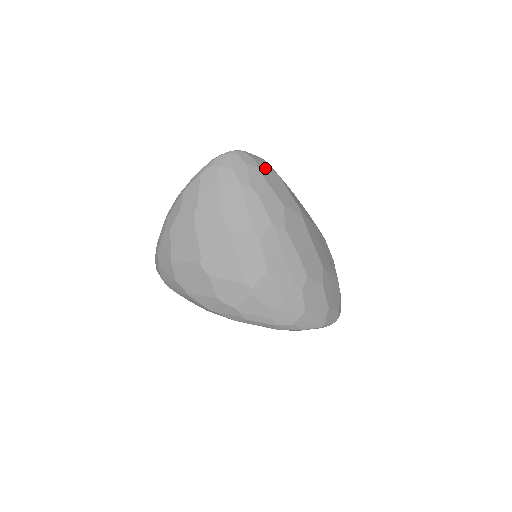
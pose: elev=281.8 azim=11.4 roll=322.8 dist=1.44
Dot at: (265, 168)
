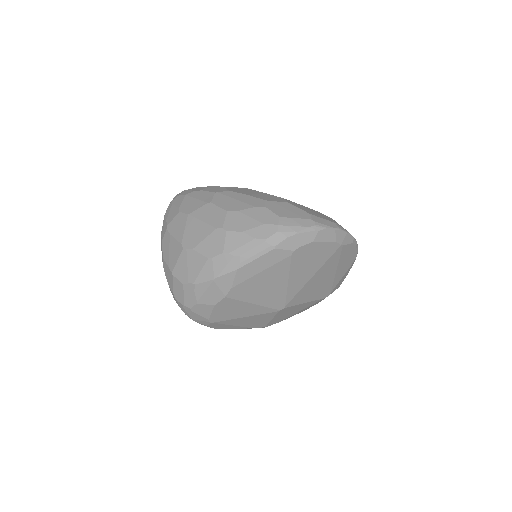
Dot at: occluded
